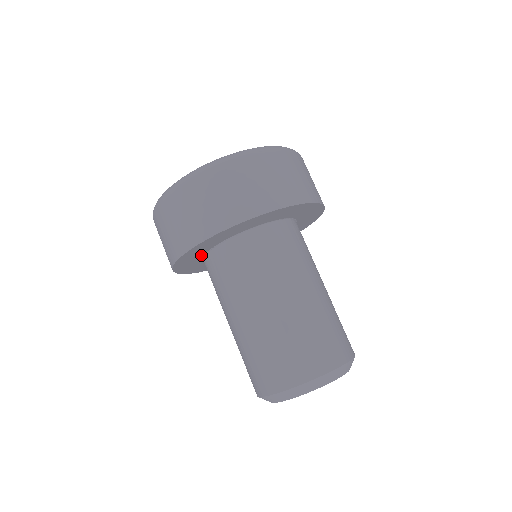
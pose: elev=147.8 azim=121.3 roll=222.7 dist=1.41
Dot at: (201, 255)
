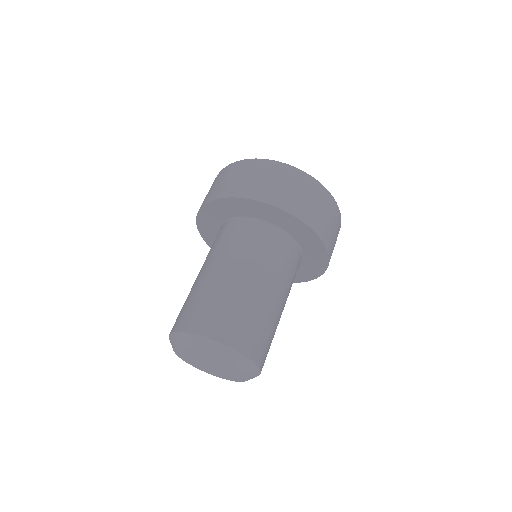
Dot at: (218, 231)
